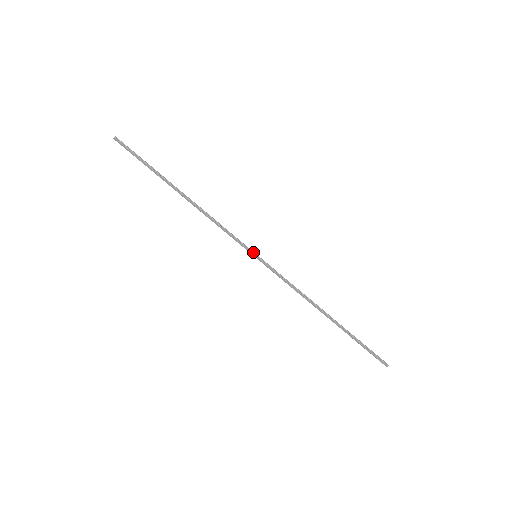
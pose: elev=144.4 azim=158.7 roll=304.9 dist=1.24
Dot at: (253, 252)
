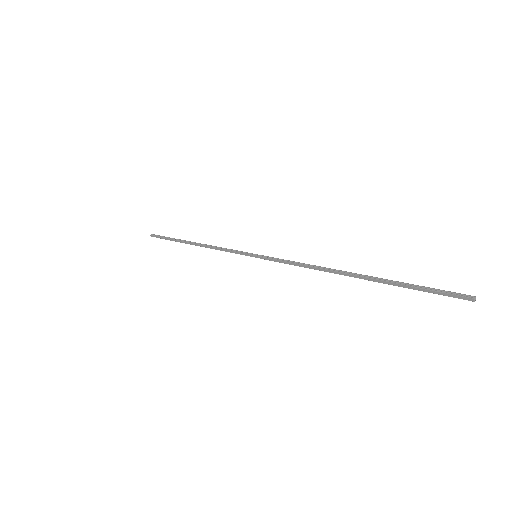
Dot at: (252, 254)
